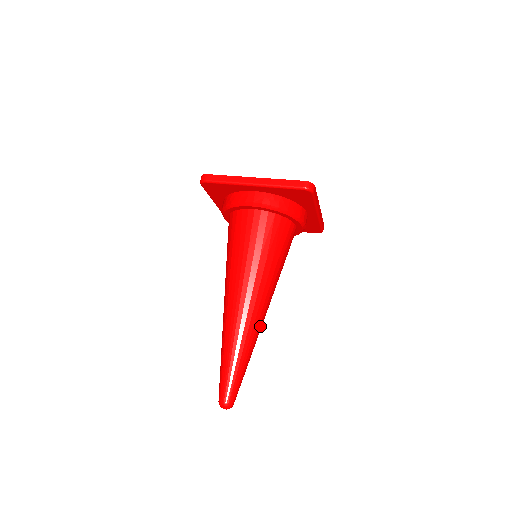
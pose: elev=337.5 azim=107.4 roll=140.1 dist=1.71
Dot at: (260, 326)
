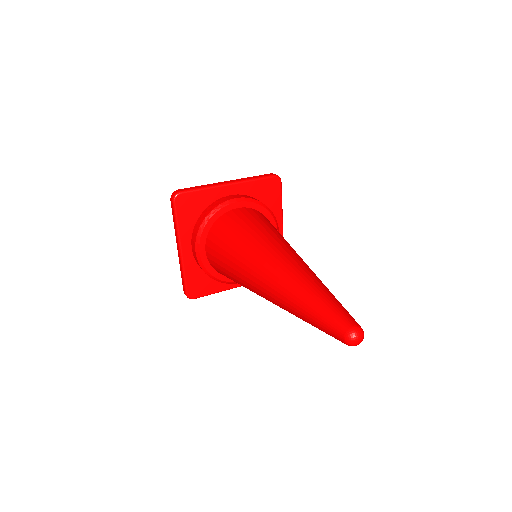
Dot at: occluded
